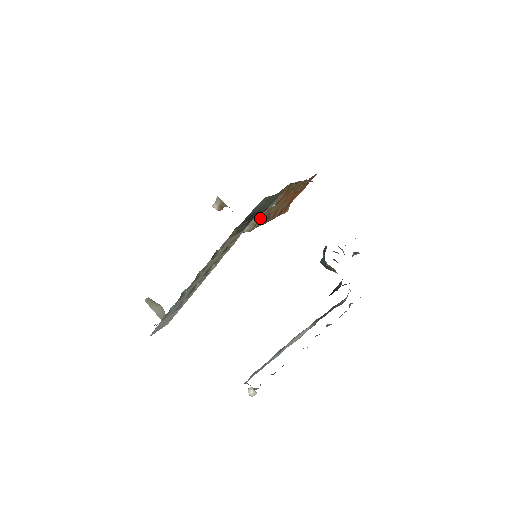
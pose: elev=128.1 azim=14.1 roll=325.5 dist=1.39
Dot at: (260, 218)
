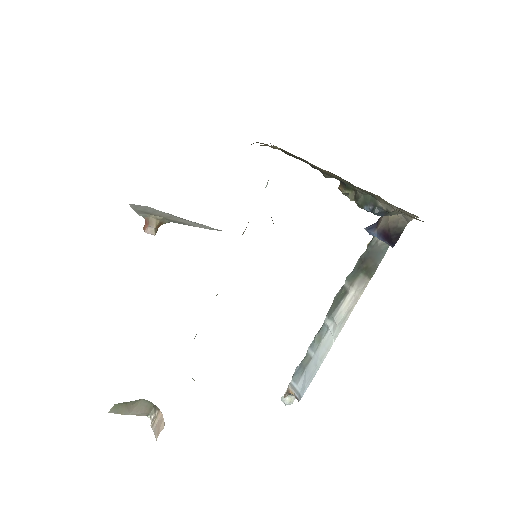
Dot at: occluded
